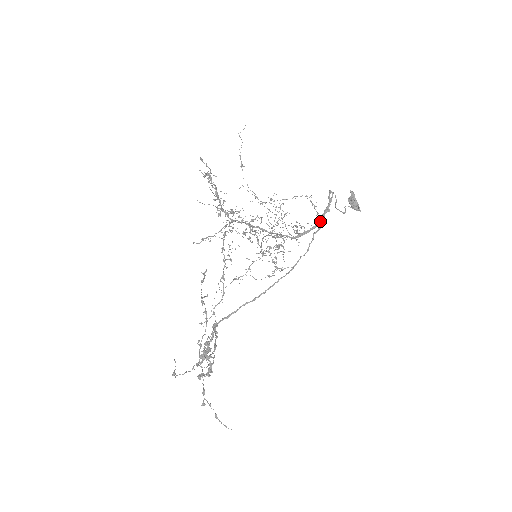
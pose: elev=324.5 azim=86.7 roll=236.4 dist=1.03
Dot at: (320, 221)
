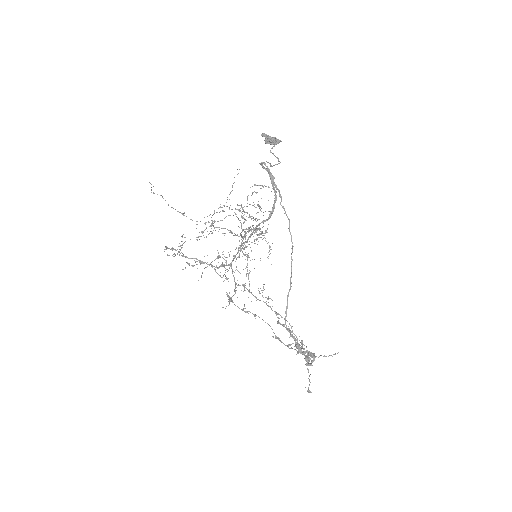
Dot at: (275, 191)
